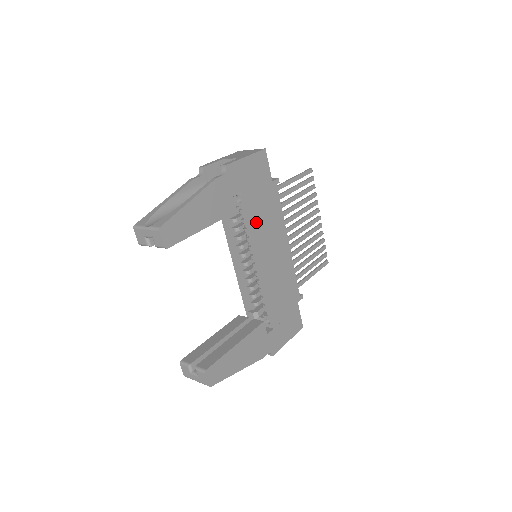
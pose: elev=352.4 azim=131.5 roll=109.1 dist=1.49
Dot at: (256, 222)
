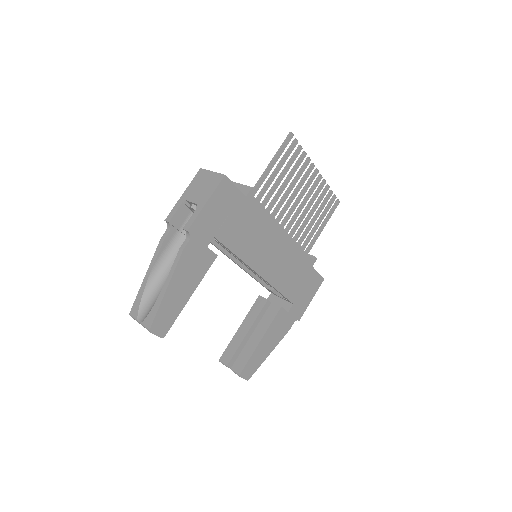
Dot at: (242, 245)
